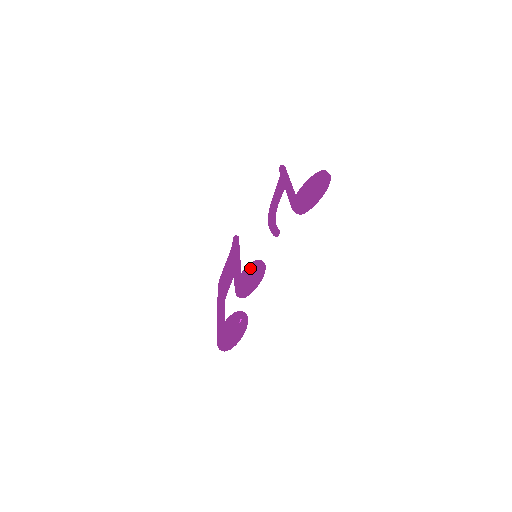
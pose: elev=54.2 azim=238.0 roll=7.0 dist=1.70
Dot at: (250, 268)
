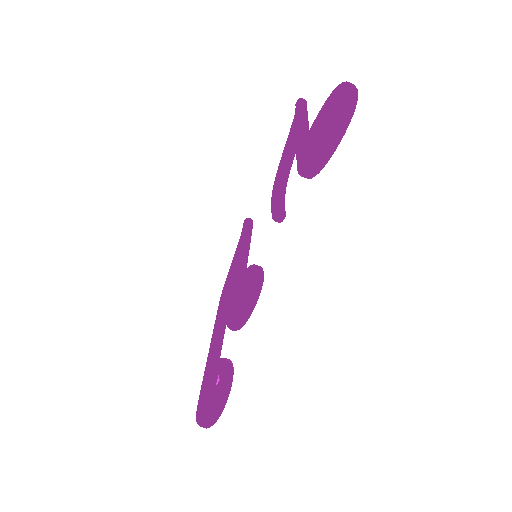
Dot at: (243, 279)
